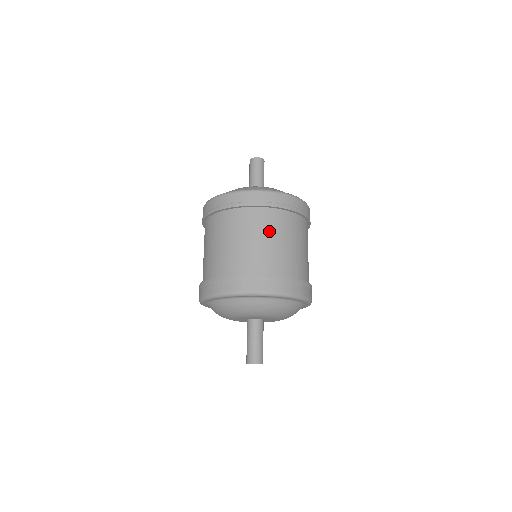
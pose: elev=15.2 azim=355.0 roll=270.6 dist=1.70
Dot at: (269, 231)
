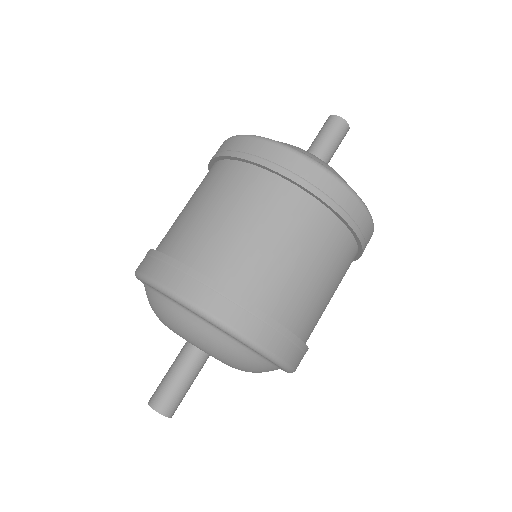
Dot at: (237, 202)
